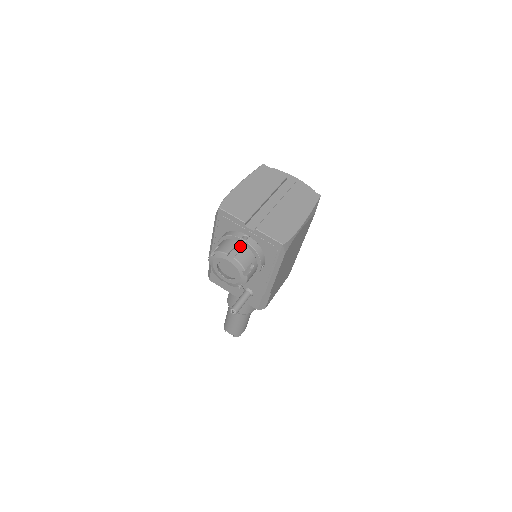
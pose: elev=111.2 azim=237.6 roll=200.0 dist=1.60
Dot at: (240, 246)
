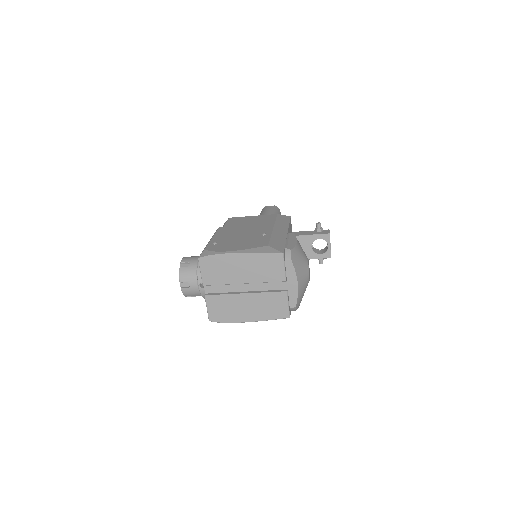
Dot at: (194, 285)
